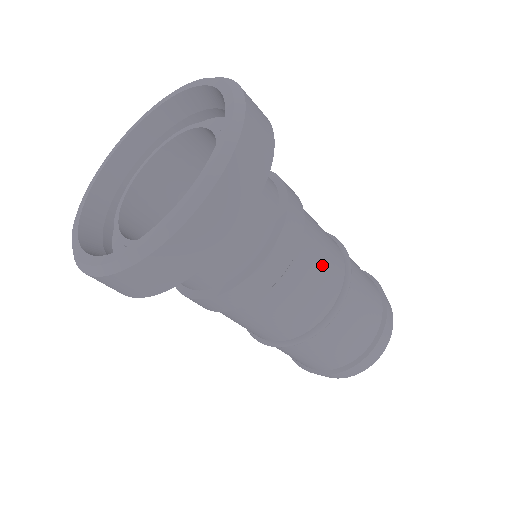
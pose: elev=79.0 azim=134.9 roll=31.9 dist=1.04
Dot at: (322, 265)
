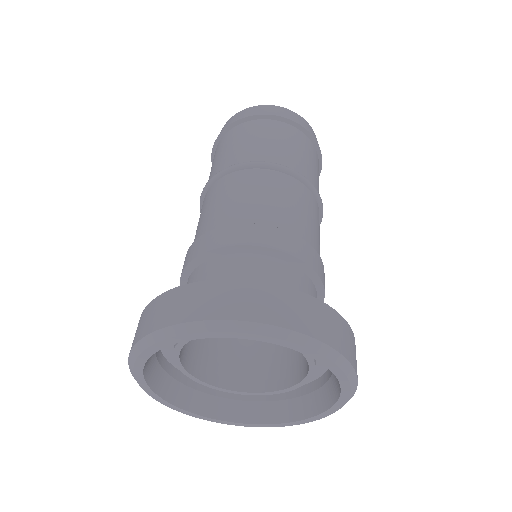
Dot at: (319, 238)
